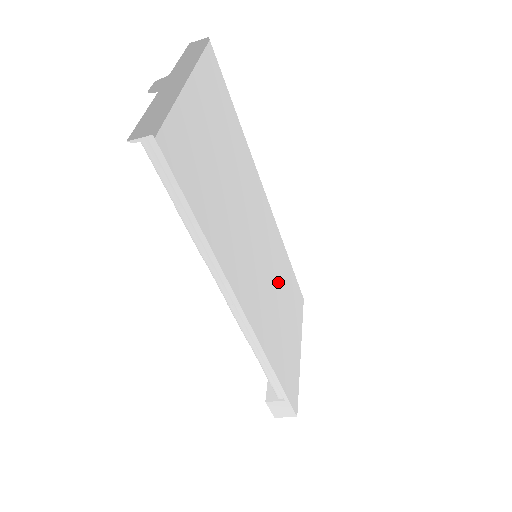
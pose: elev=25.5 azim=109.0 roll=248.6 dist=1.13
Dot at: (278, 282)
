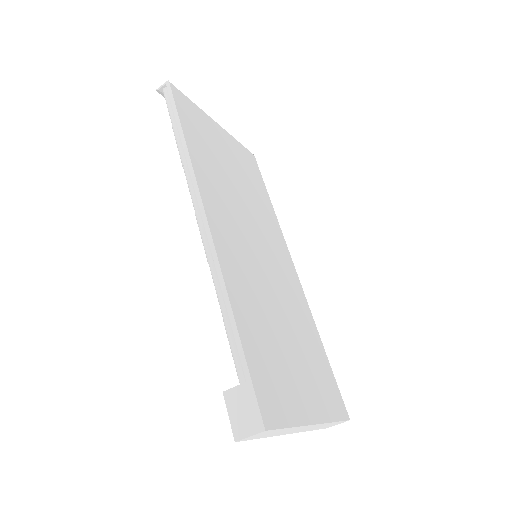
Dot at: (286, 311)
